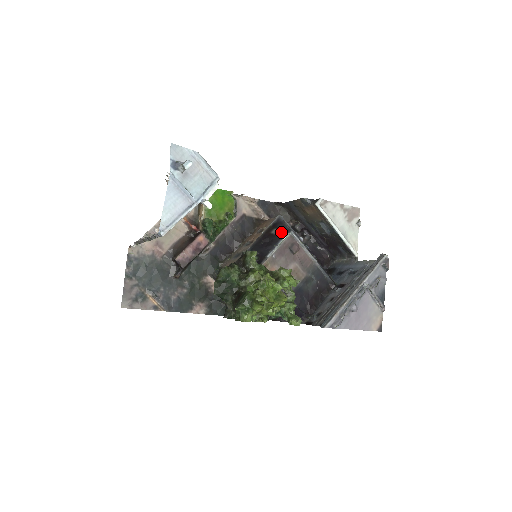
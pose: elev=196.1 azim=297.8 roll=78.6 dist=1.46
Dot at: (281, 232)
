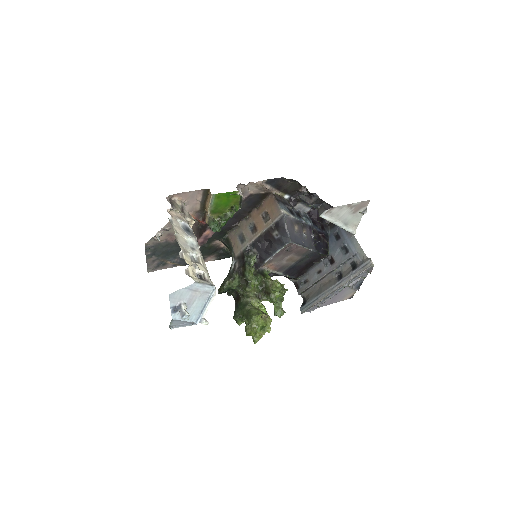
Dot at: (281, 239)
